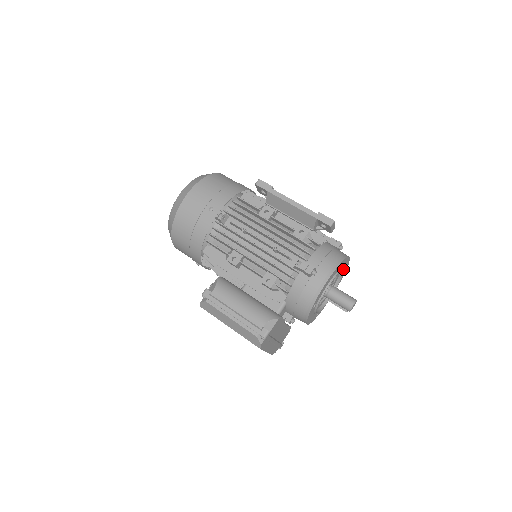
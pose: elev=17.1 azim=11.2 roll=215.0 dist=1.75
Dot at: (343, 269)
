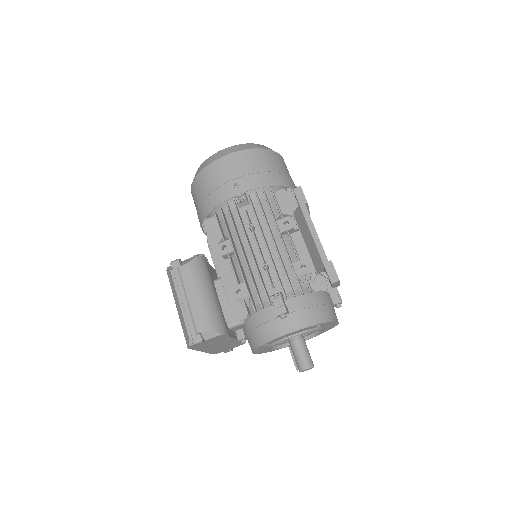
Dot at: (323, 328)
